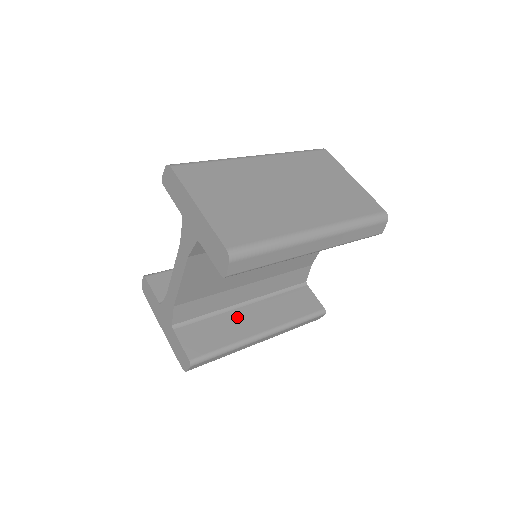
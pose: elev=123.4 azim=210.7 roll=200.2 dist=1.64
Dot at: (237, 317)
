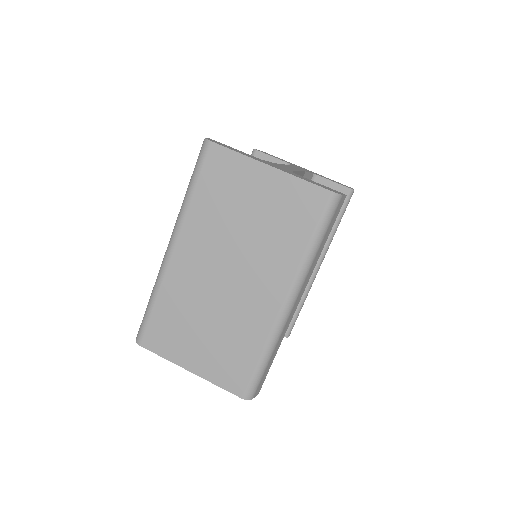
Dot at: occluded
